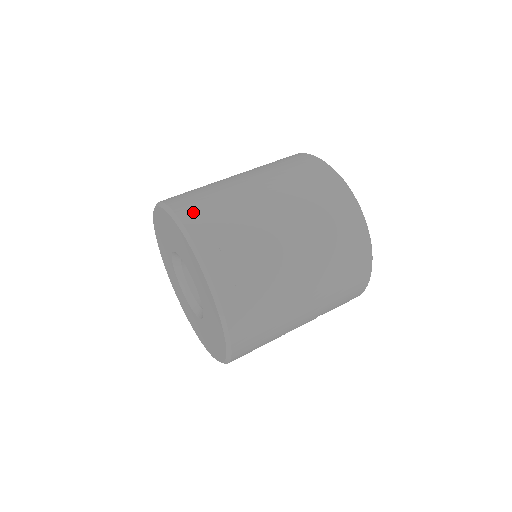
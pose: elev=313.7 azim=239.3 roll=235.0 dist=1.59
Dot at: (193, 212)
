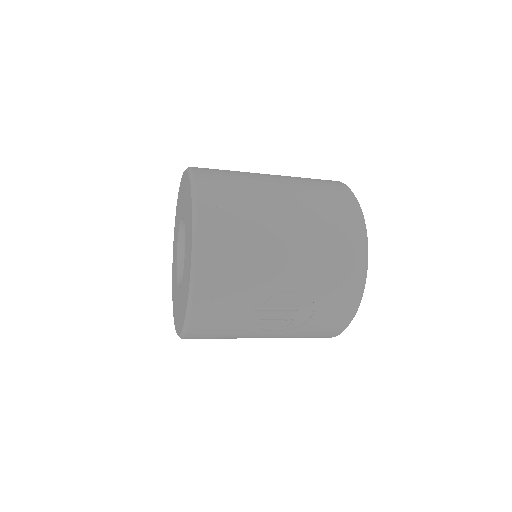
Dot at: occluded
